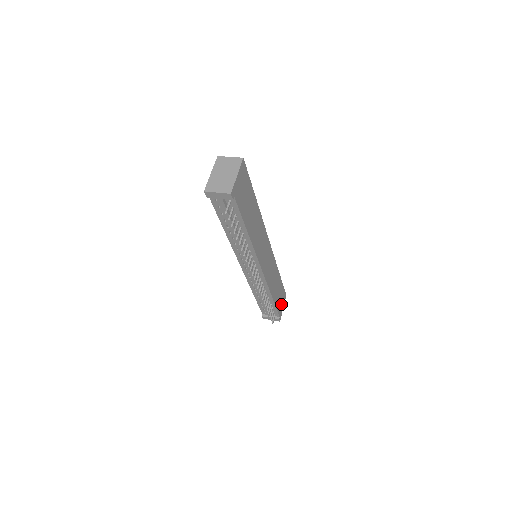
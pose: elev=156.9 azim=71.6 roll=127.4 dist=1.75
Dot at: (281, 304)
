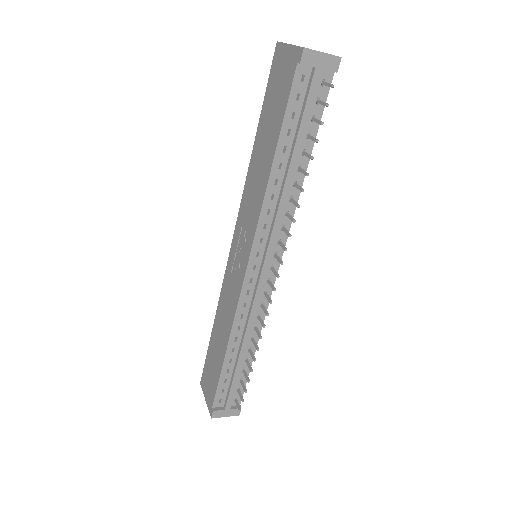
Dot at: occluded
